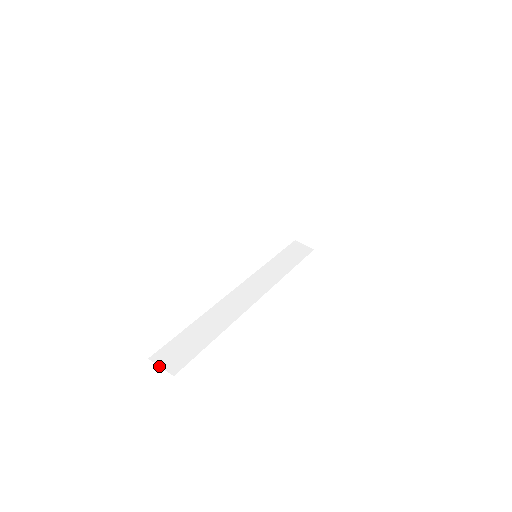
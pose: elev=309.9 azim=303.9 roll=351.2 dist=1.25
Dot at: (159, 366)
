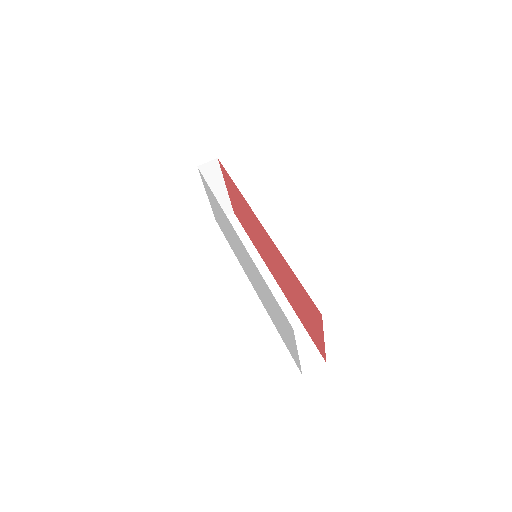
Dot at: occluded
